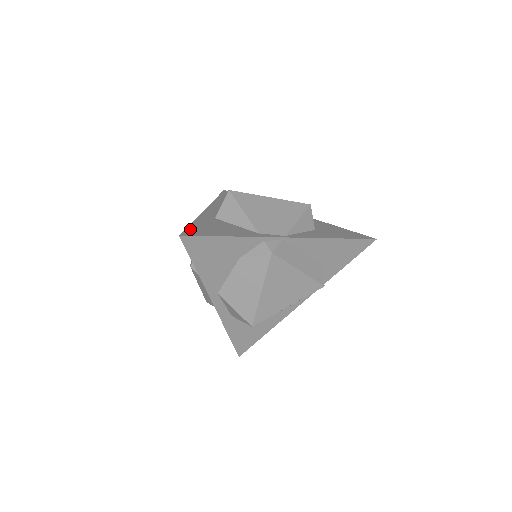
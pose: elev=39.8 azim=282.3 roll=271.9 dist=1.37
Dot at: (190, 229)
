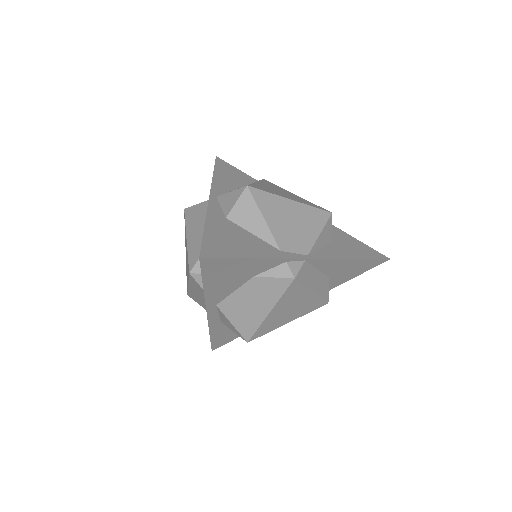
Dot at: (207, 243)
